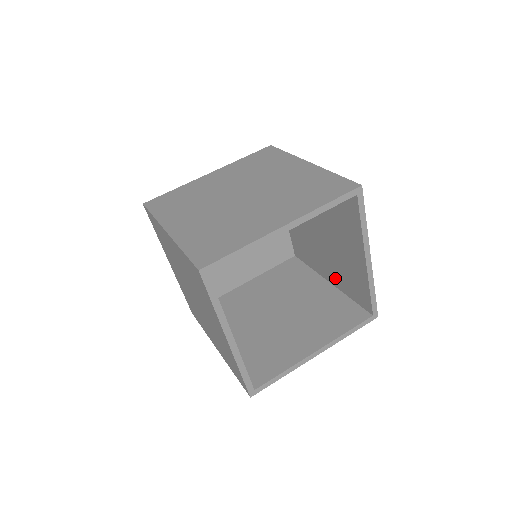
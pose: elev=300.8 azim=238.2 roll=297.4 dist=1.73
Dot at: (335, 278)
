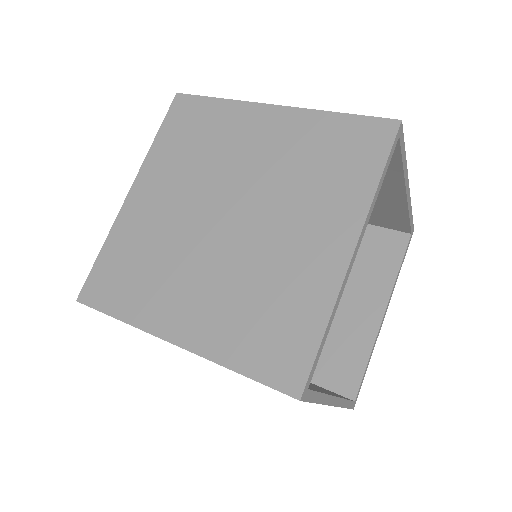
Dot at: occluded
